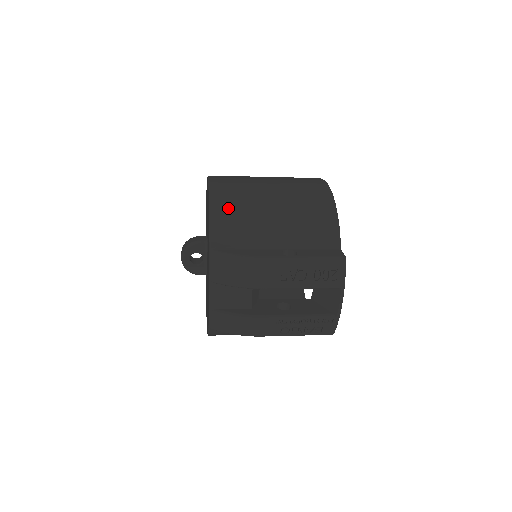
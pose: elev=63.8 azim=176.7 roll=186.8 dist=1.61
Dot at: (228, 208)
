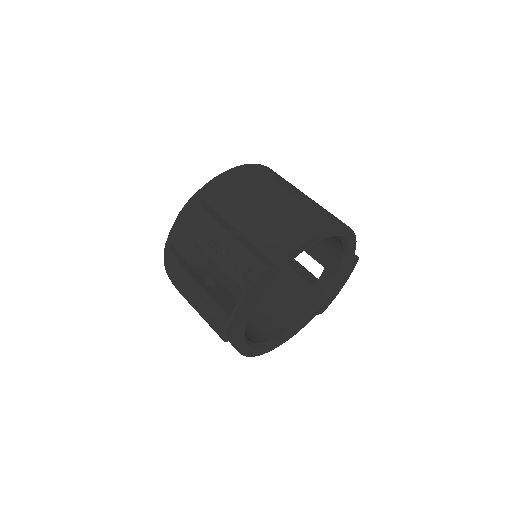
Dot at: (237, 179)
